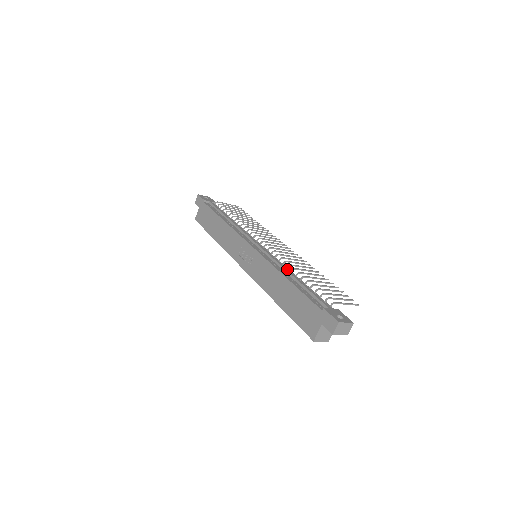
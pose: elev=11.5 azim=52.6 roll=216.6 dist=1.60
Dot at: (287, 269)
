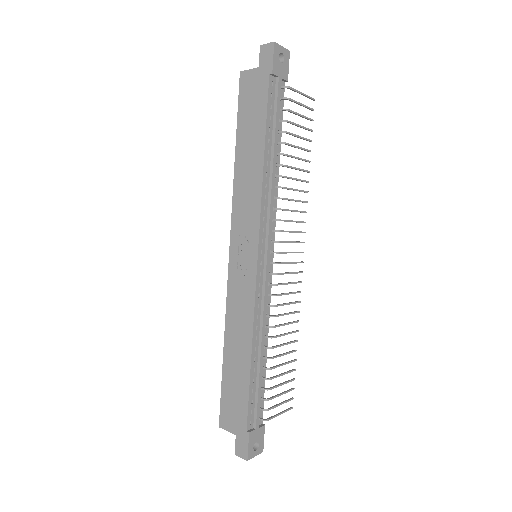
Dot at: (264, 334)
